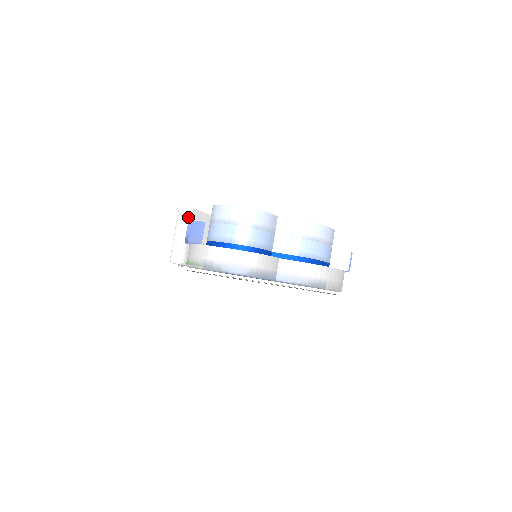
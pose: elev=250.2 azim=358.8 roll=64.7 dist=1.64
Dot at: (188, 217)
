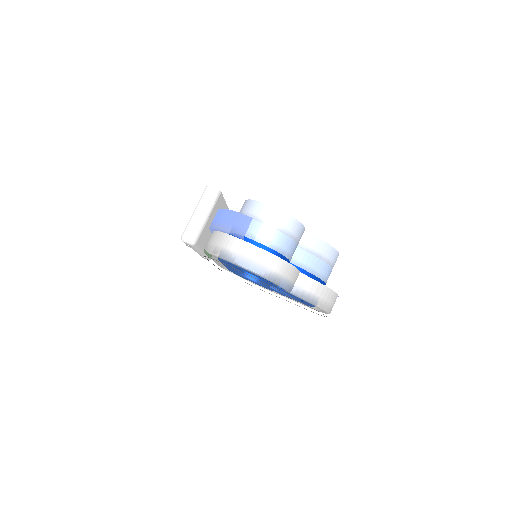
Dot at: (215, 200)
